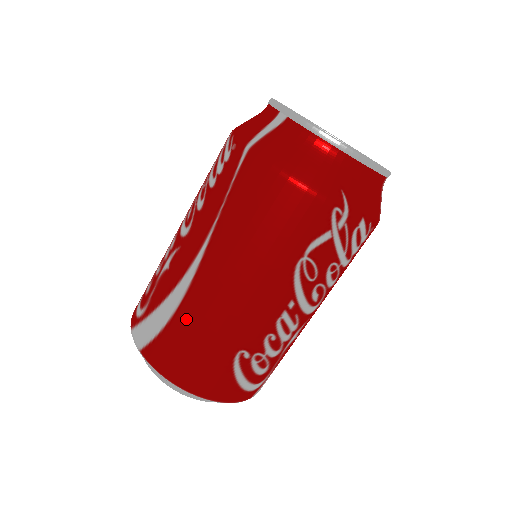
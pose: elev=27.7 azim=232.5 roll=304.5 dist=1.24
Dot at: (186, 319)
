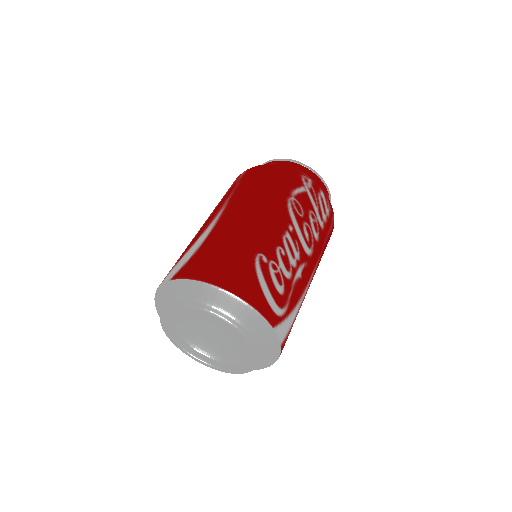
Dot at: (214, 239)
